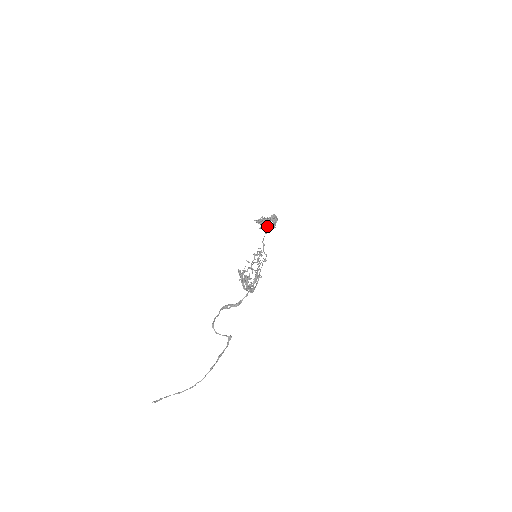
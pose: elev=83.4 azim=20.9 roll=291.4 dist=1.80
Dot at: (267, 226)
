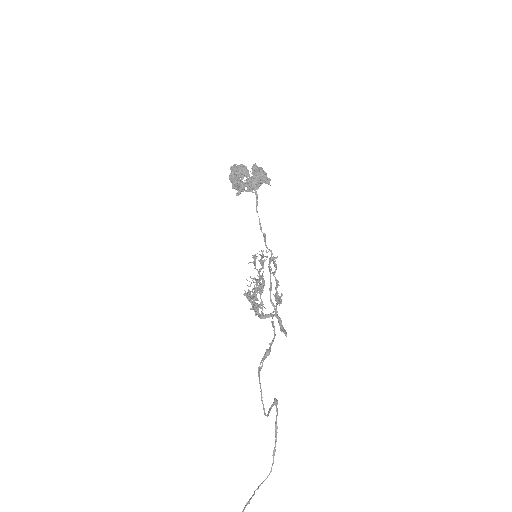
Dot at: occluded
